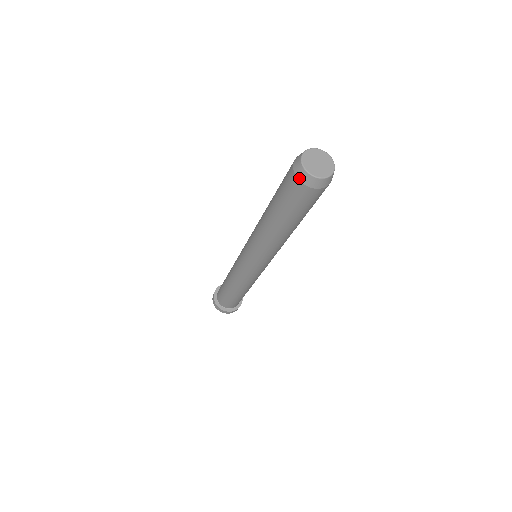
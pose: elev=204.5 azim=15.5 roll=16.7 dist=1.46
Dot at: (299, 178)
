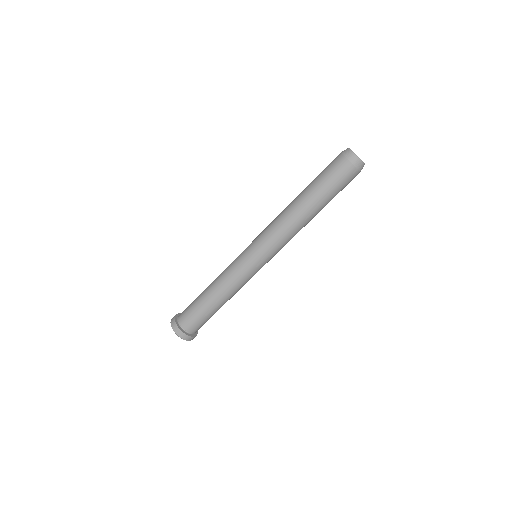
Dot at: (349, 159)
